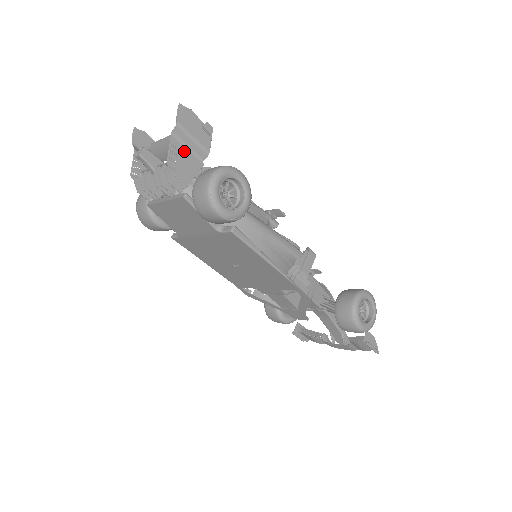
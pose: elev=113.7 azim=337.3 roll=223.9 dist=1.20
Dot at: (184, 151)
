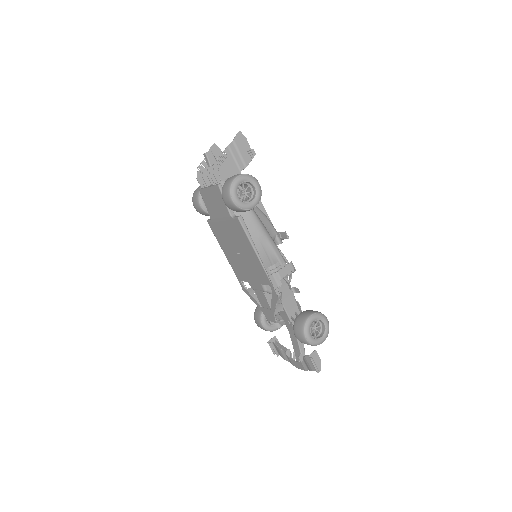
Dot at: (231, 159)
